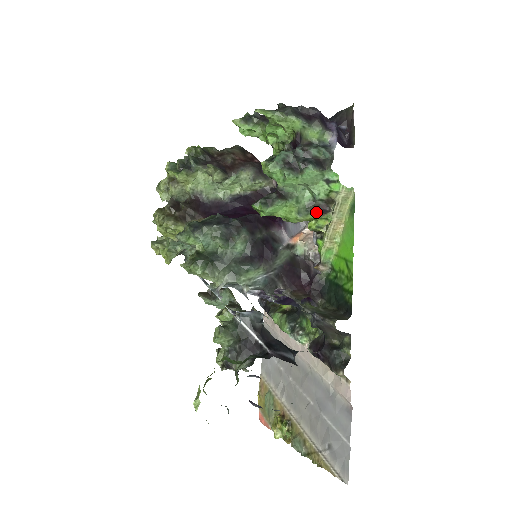
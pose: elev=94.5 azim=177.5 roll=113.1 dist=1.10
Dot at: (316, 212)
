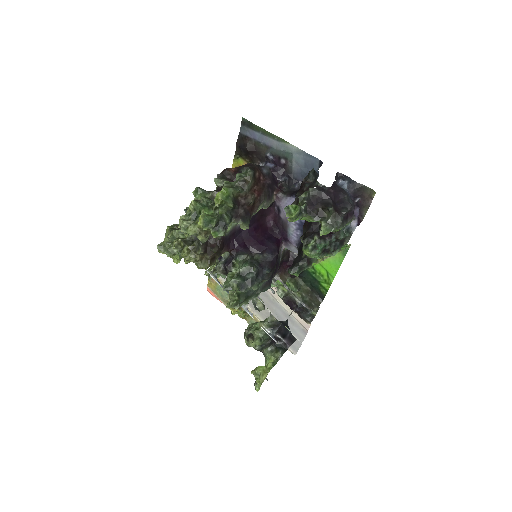
Dot at: occluded
